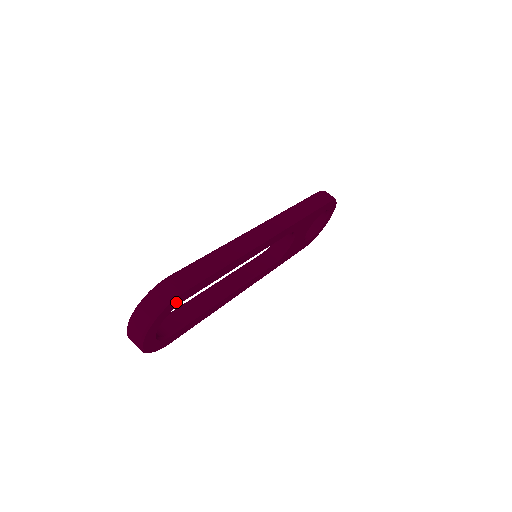
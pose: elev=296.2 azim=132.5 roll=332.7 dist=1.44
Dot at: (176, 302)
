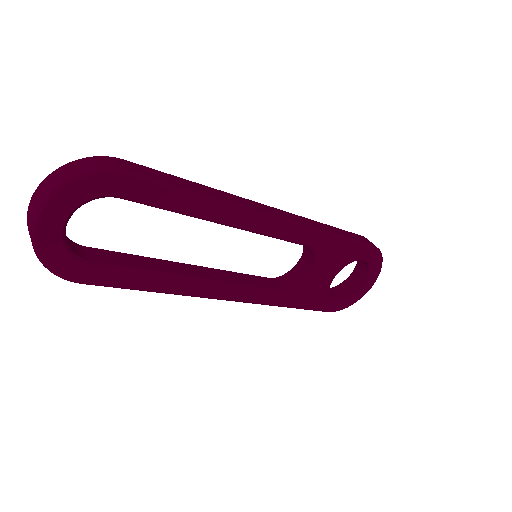
Dot at: (110, 184)
